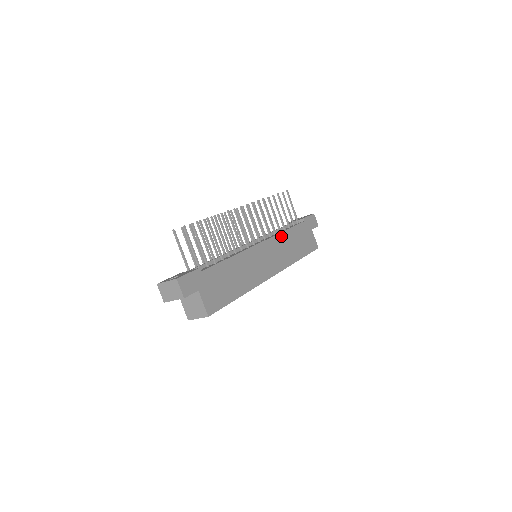
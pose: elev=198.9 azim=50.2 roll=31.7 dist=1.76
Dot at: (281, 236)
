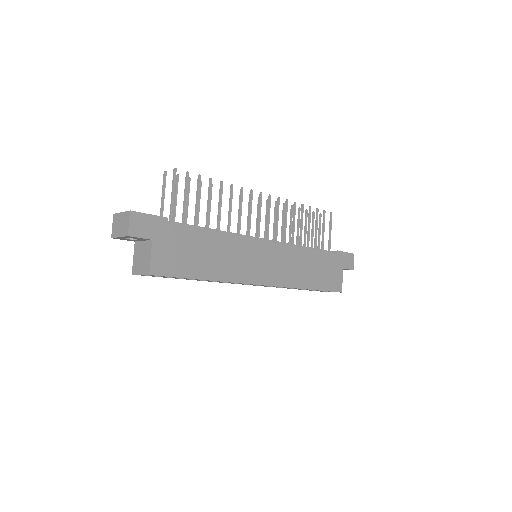
Dot at: (297, 251)
